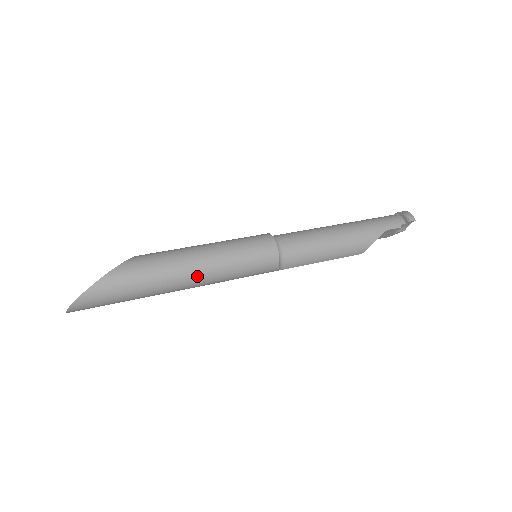
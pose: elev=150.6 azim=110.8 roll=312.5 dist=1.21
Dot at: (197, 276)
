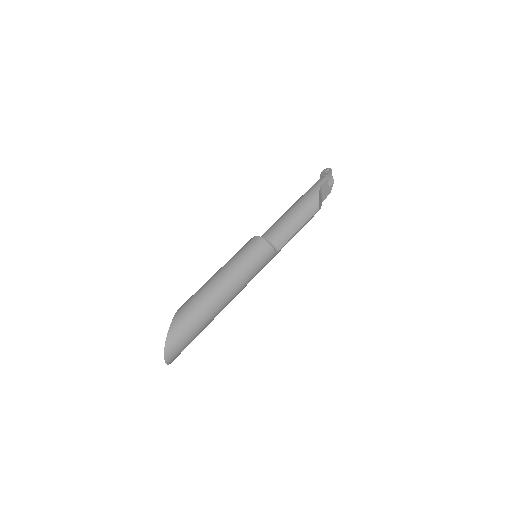
Dot at: (227, 285)
